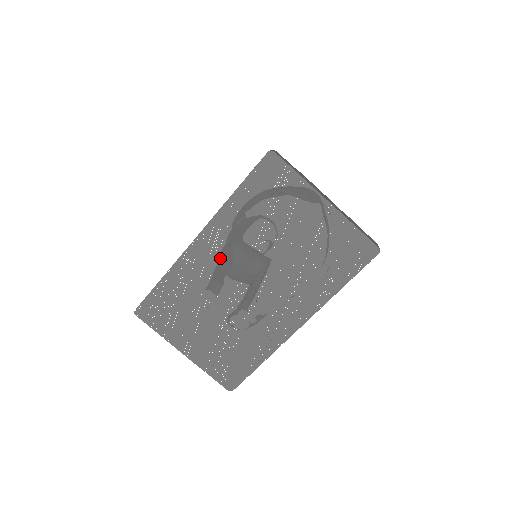
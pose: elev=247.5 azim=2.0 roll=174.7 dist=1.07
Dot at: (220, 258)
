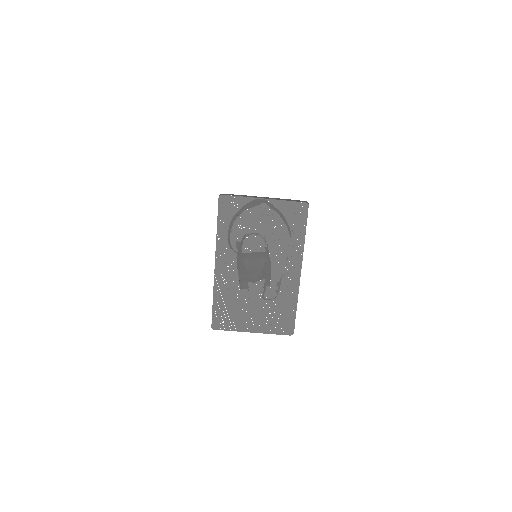
Dot at: (234, 266)
